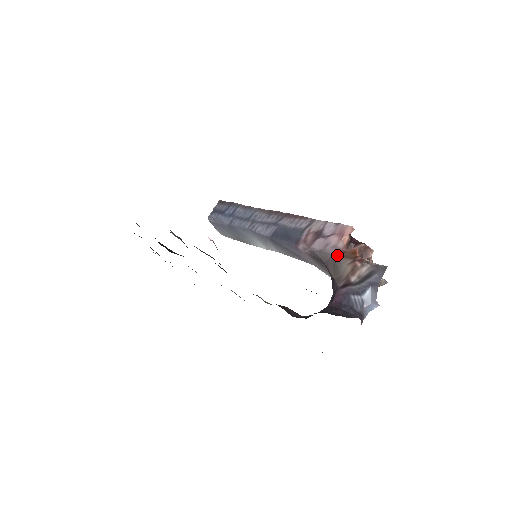
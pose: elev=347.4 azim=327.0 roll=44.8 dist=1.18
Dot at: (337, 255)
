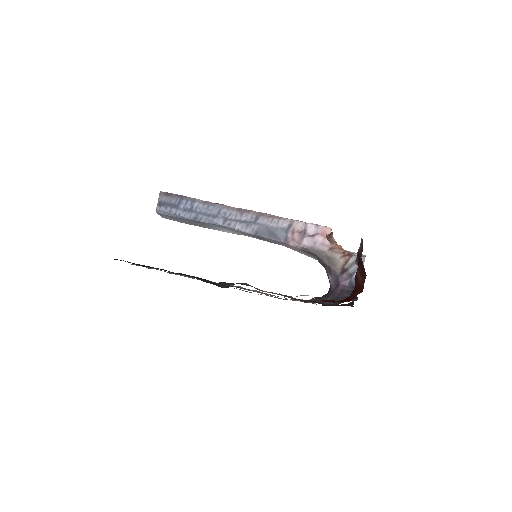
Dot at: (328, 251)
